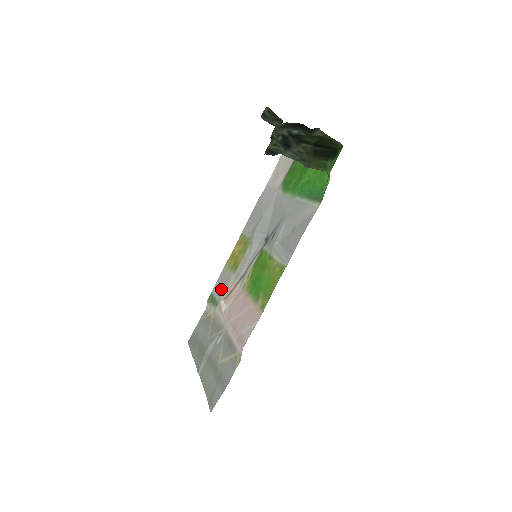
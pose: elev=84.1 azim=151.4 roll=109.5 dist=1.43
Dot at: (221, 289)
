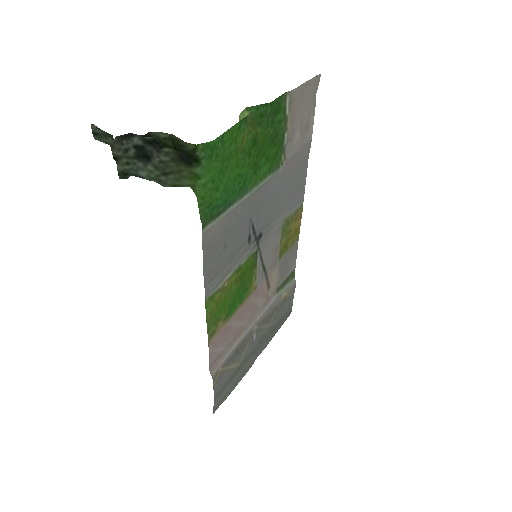
Dot at: (283, 272)
